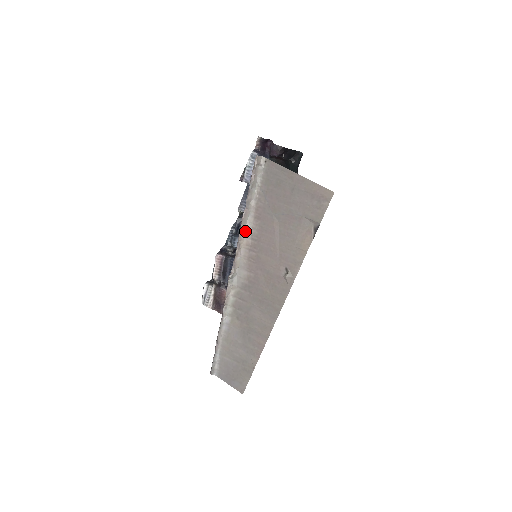
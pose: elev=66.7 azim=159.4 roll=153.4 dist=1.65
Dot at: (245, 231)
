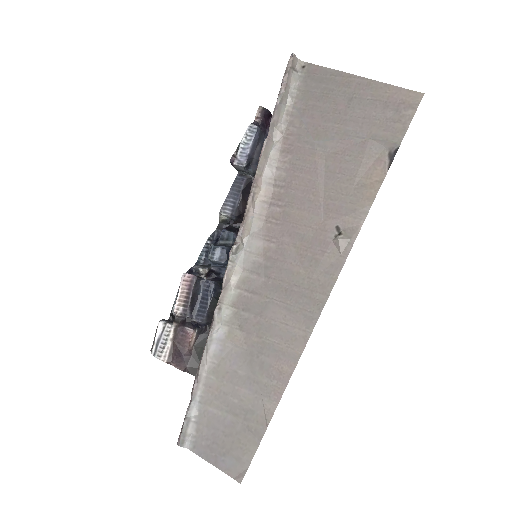
Dot at: (264, 173)
